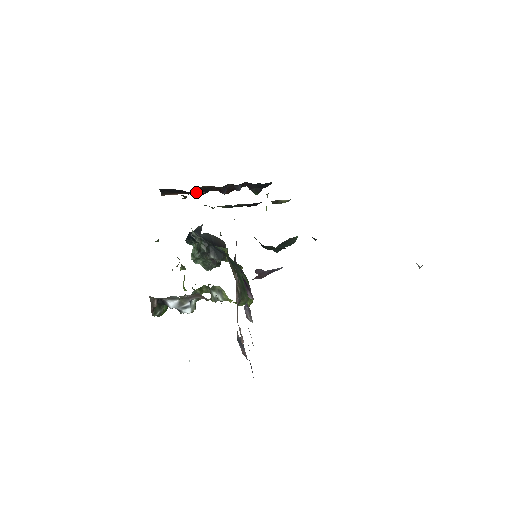
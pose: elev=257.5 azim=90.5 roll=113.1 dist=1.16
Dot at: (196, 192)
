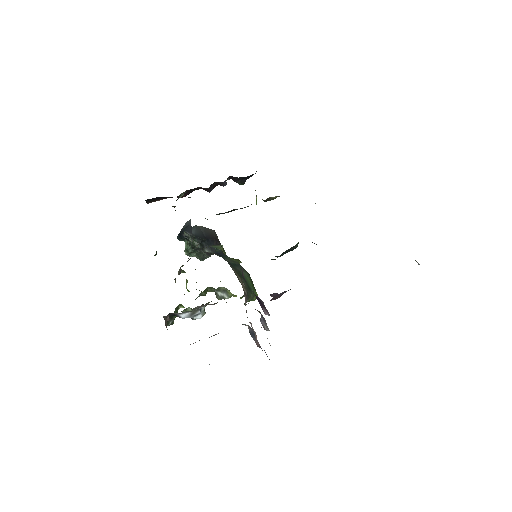
Dot at: occluded
